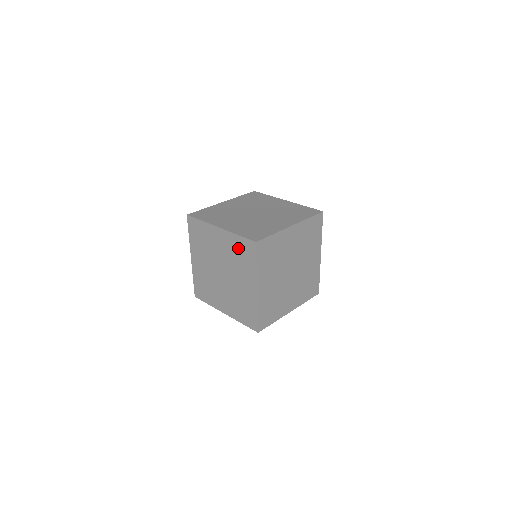
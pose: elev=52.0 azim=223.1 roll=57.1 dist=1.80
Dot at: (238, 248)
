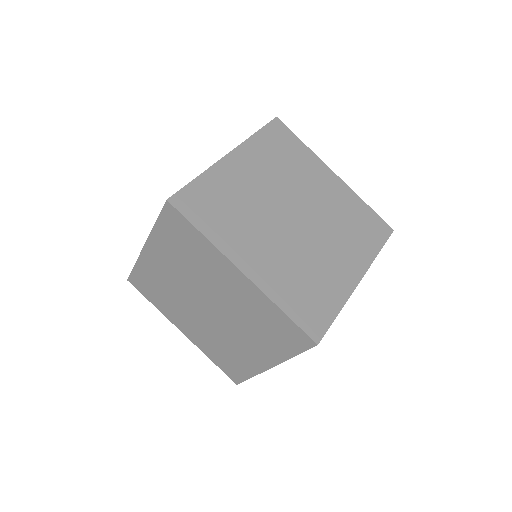
Dot at: (173, 242)
